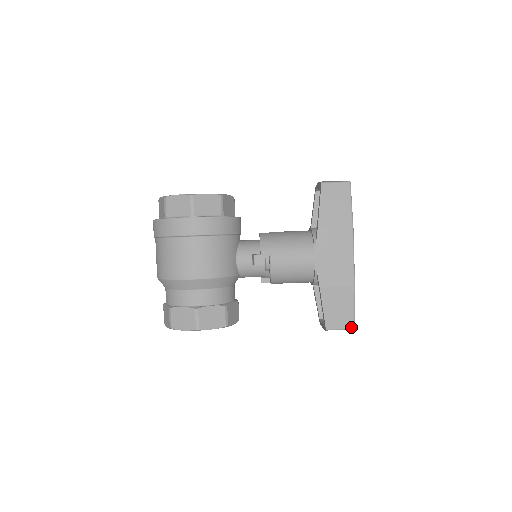
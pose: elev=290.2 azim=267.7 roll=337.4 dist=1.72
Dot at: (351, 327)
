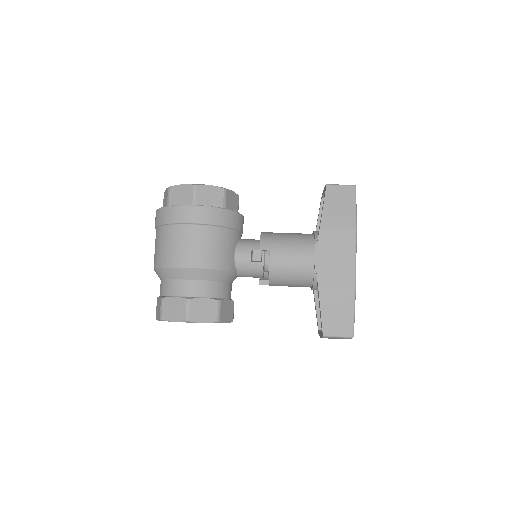
Dot at: (350, 335)
